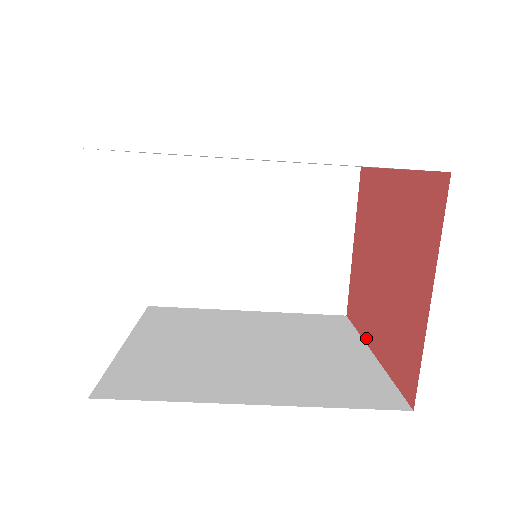
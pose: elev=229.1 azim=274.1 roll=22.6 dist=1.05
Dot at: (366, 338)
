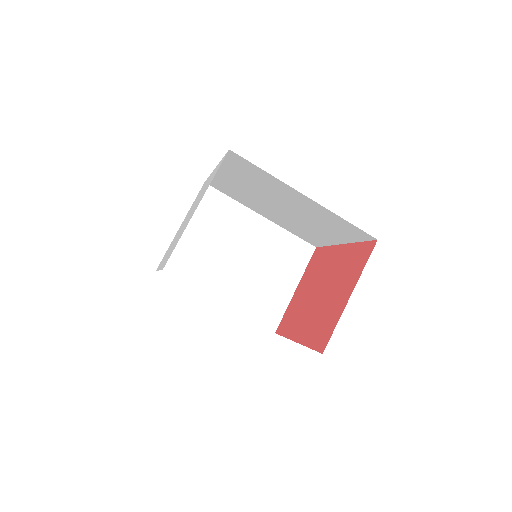
Dot at: (292, 337)
